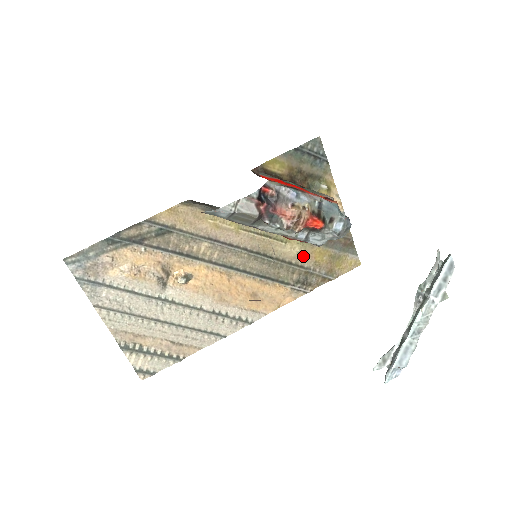
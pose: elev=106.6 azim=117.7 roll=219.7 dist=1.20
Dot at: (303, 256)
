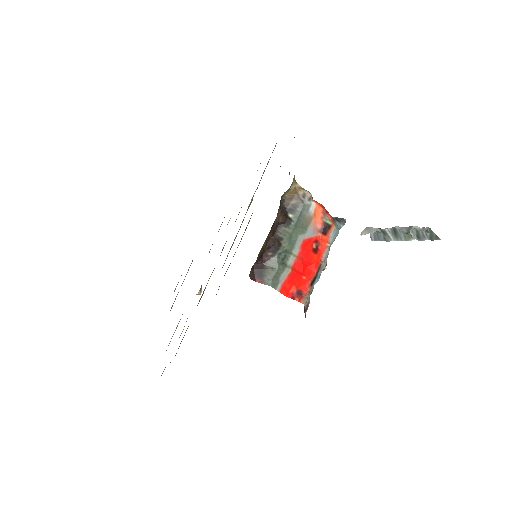
Dot at: occluded
